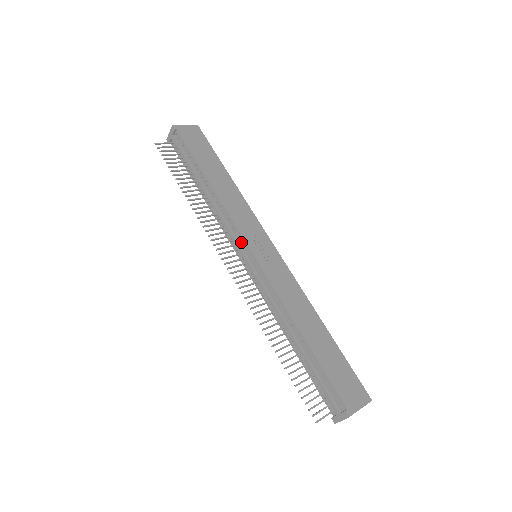
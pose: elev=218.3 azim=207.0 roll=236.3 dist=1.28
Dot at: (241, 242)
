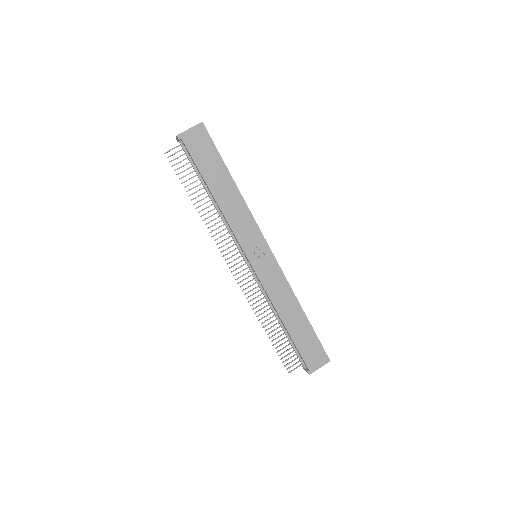
Dot at: (242, 251)
